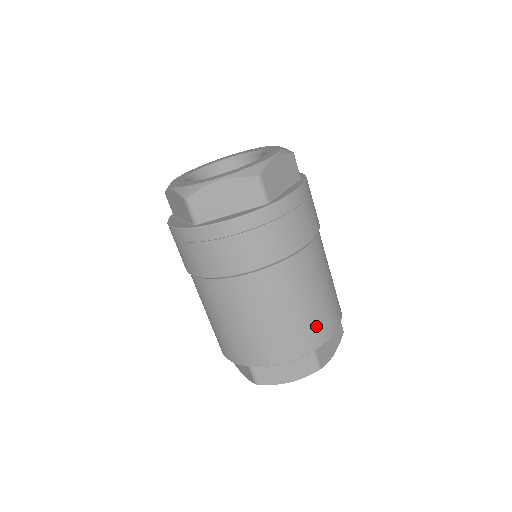
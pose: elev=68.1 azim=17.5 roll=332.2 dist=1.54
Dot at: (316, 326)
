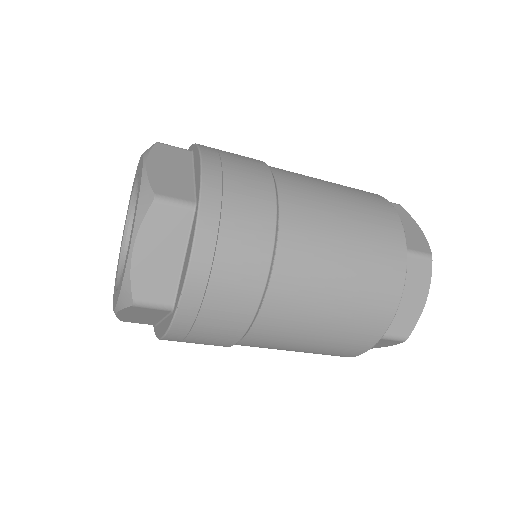
Dot at: (379, 232)
